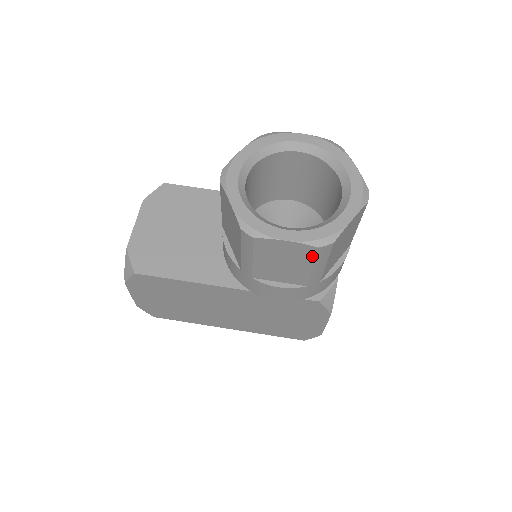
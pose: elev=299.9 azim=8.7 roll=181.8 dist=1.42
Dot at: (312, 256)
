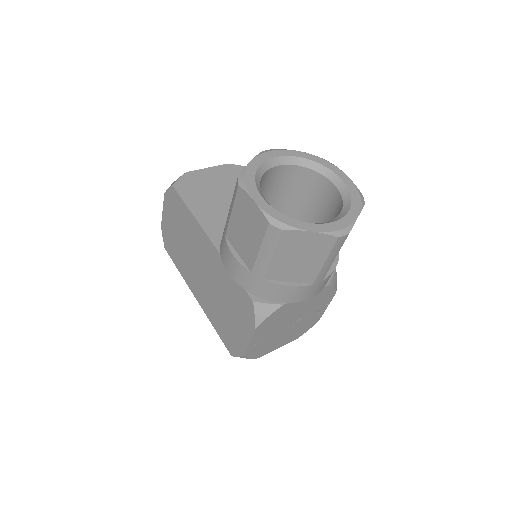
Dot at: (263, 232)
